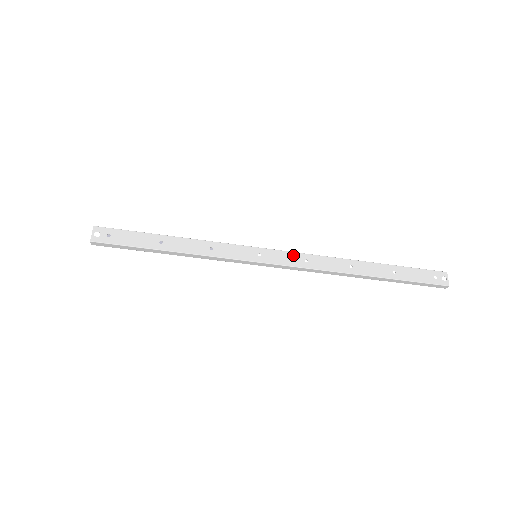
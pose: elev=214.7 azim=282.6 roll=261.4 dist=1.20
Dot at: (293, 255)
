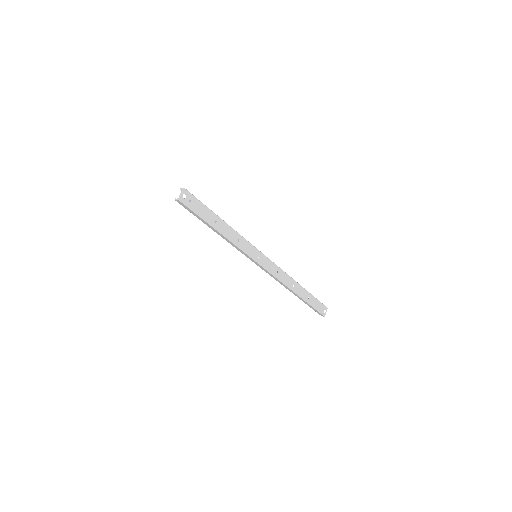
Dot at: (273, 265)
